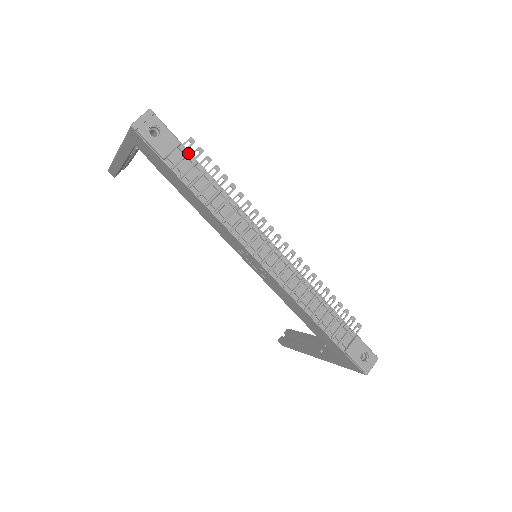
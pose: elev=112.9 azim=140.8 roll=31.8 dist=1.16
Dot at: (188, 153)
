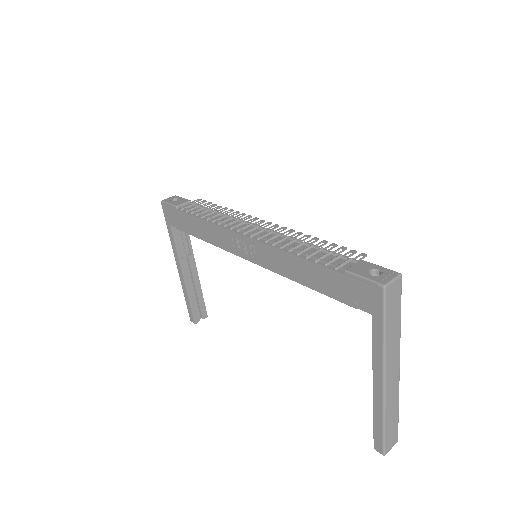
Dot at: (195, 203)
